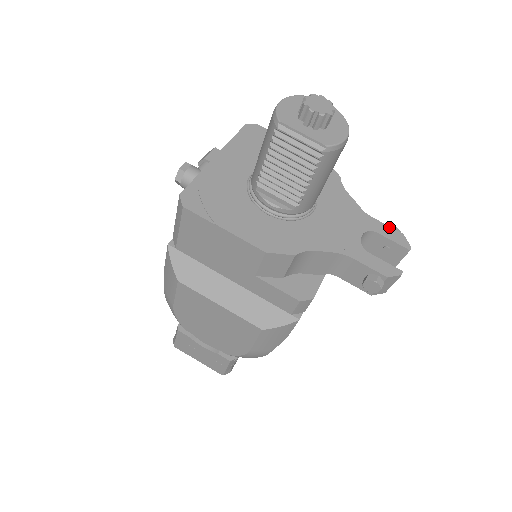
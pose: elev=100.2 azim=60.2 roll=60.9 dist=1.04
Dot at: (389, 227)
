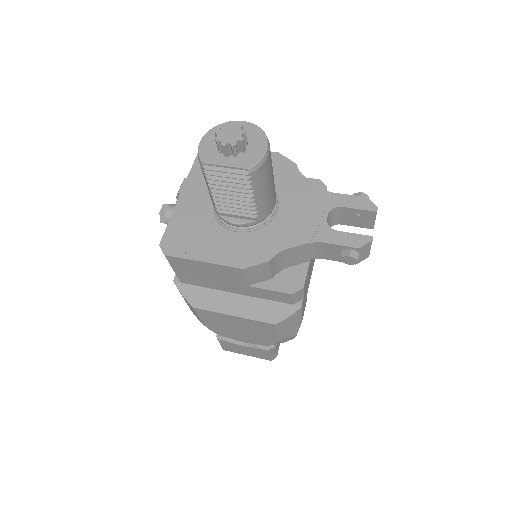
Dot at: (352, 196)
